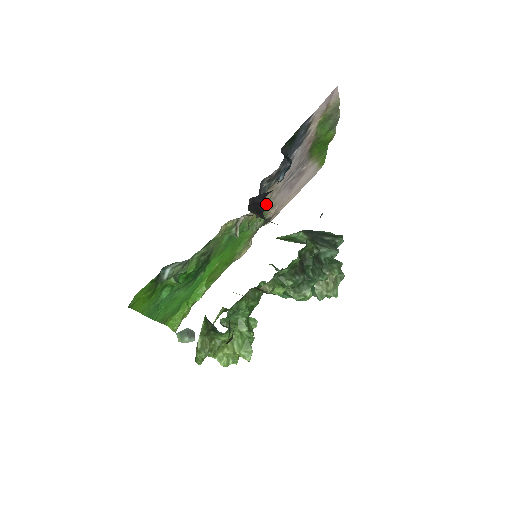
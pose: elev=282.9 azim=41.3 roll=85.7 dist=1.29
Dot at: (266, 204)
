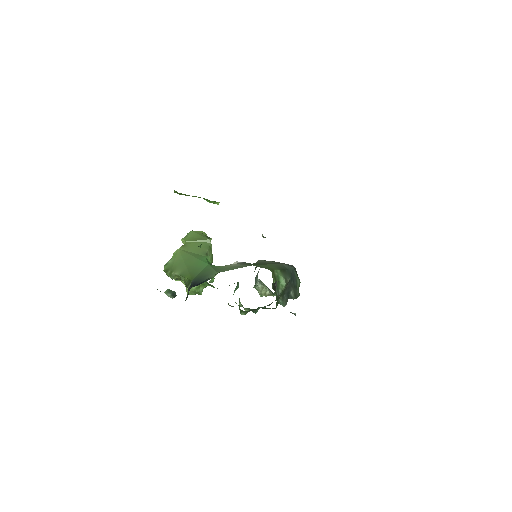
Dot at: occluded
